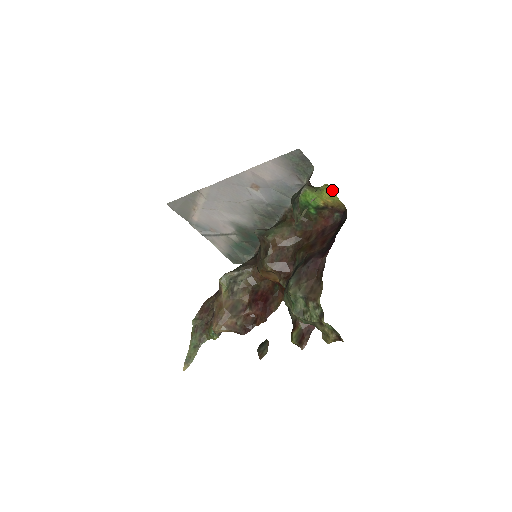
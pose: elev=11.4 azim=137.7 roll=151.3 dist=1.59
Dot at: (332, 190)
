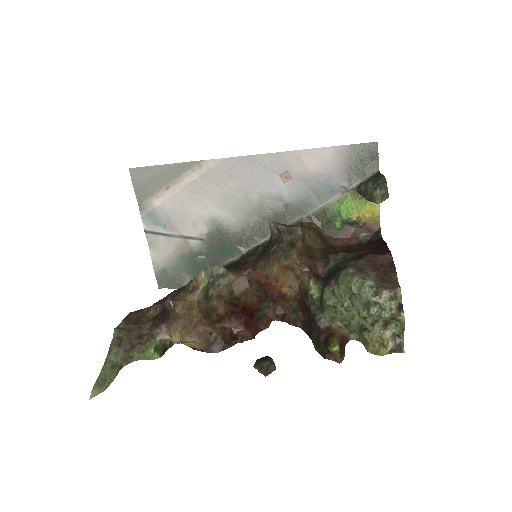
Dot at: occluded
